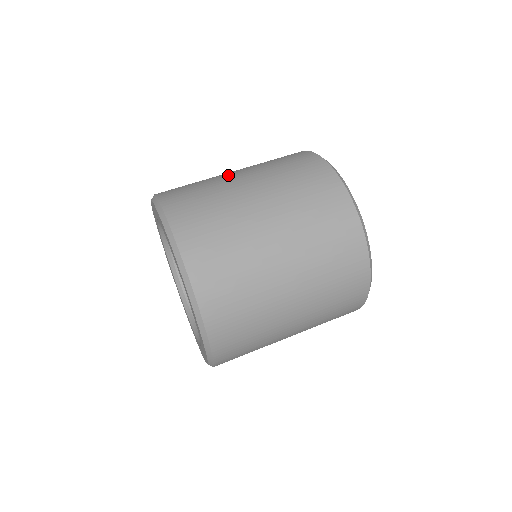
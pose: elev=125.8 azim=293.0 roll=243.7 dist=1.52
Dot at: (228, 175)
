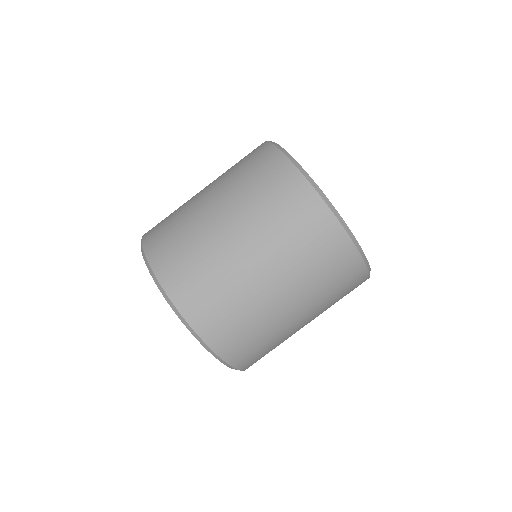
Dot at: (197, 194)
